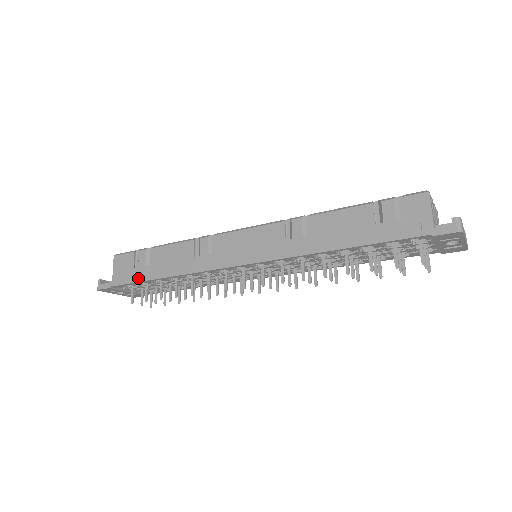
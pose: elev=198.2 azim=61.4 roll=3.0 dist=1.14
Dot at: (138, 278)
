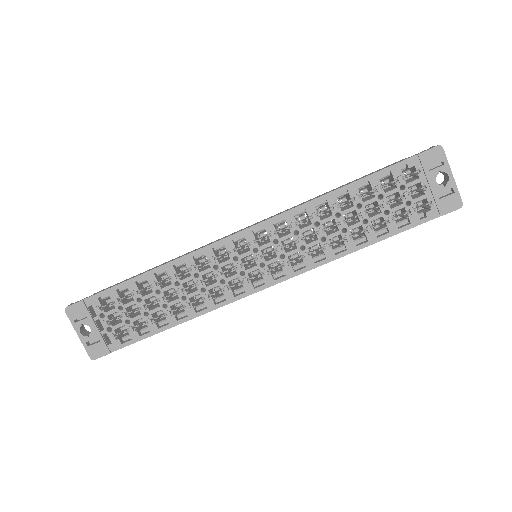
Dot at: (122, 282)
